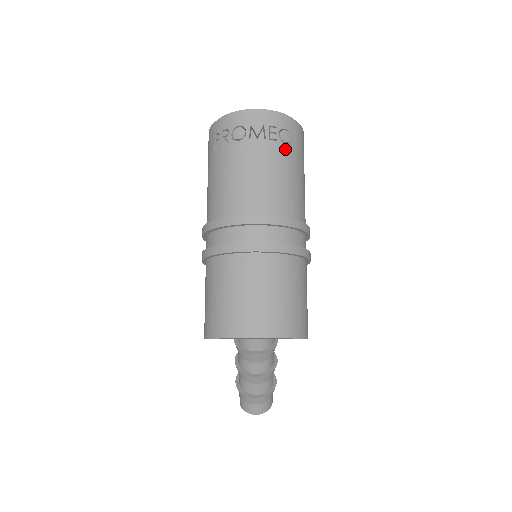
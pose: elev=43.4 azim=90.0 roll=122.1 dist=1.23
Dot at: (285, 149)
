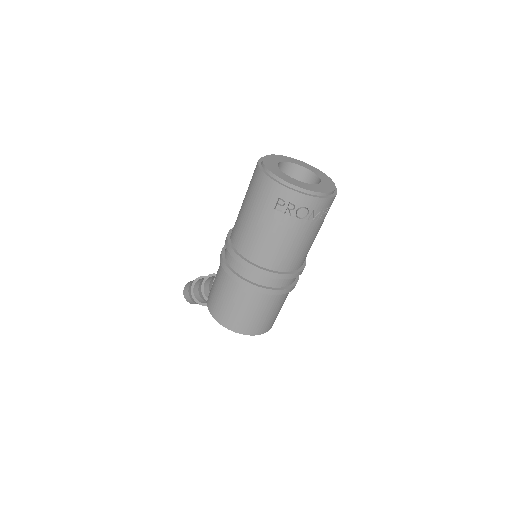
Dot at: (323, 221)
